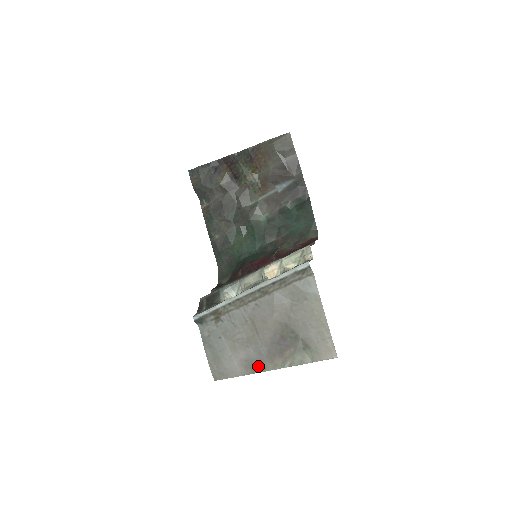
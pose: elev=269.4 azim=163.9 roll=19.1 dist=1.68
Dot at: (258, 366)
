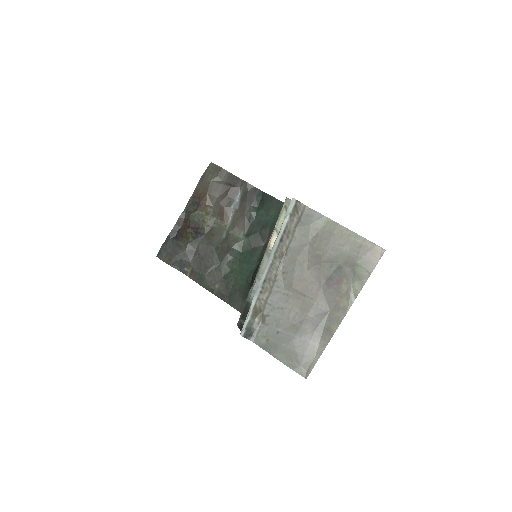
Dot at: (331, 325)
